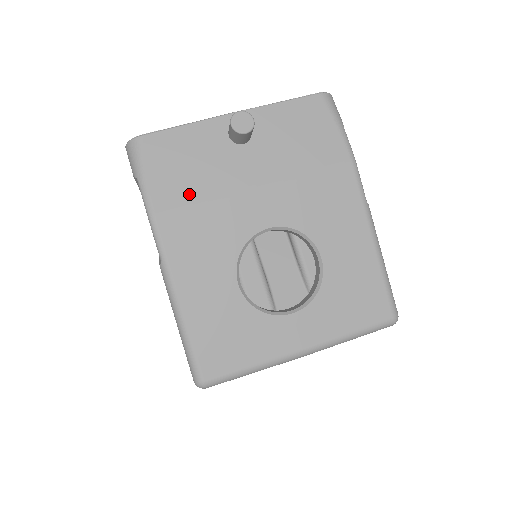
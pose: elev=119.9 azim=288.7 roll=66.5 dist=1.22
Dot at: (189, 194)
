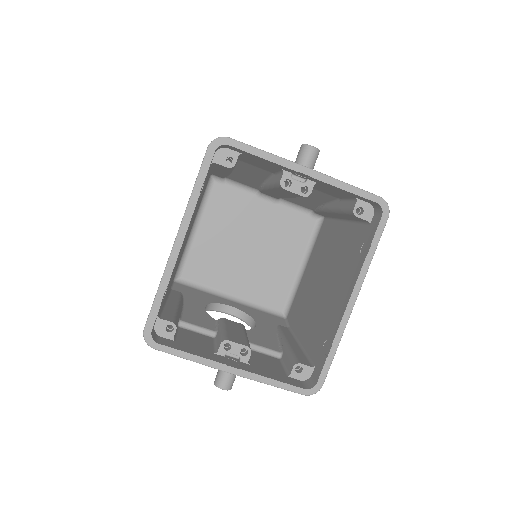
Dot at: occluded
